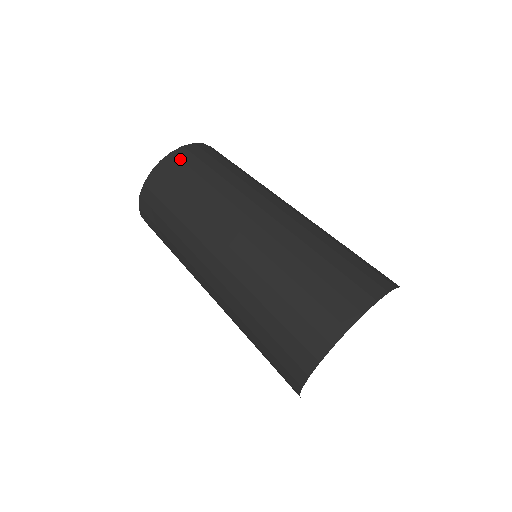
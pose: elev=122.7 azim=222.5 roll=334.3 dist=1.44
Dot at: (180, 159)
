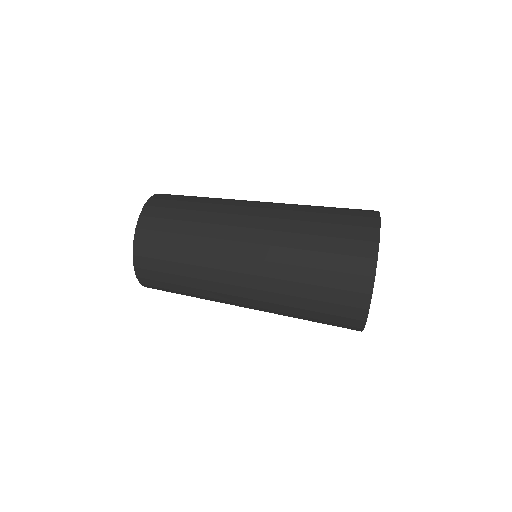
Dot at: occluded
